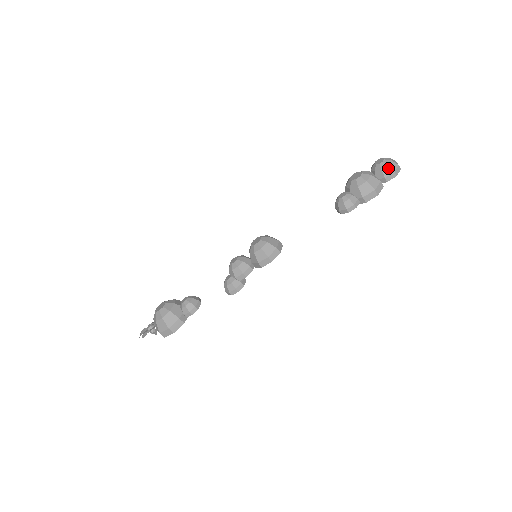
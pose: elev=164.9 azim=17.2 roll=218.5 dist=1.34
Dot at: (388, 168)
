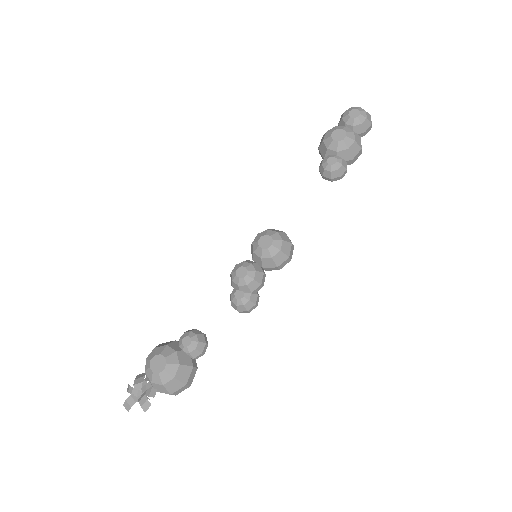
Dot at: (367, 121)
